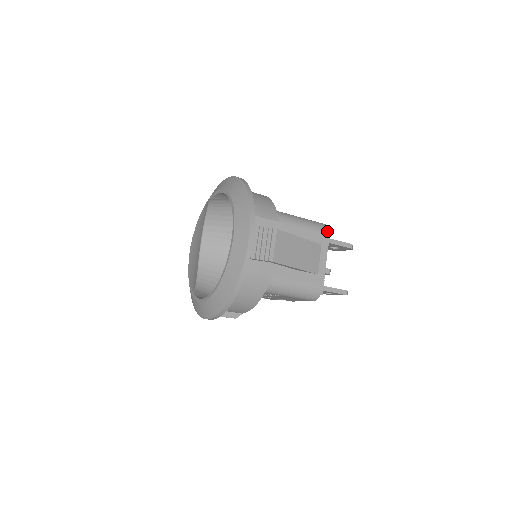
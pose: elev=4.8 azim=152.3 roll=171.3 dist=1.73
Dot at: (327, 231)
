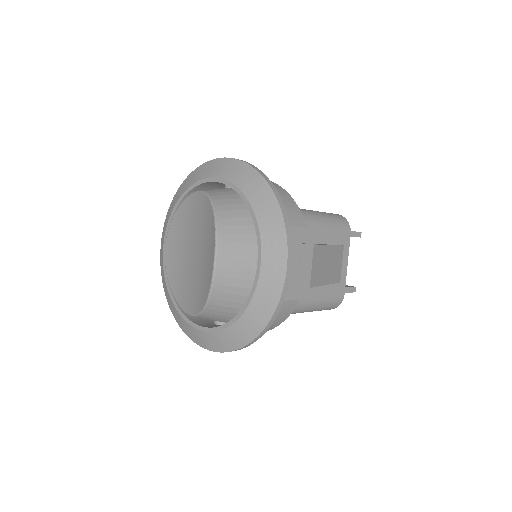
Dot at: (348, 227)
